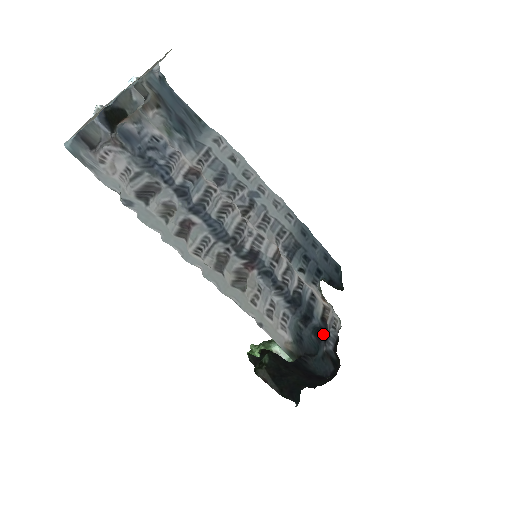
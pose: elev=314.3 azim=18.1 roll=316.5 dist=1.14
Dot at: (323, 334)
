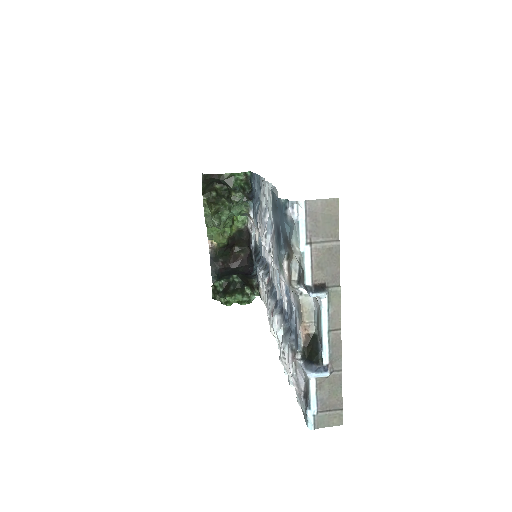
Dot at: (258, 253)
